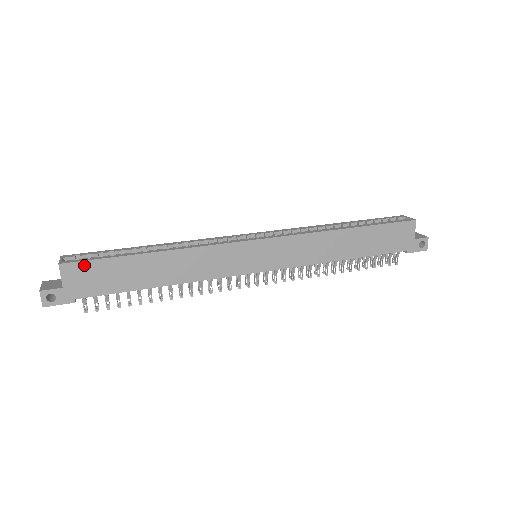
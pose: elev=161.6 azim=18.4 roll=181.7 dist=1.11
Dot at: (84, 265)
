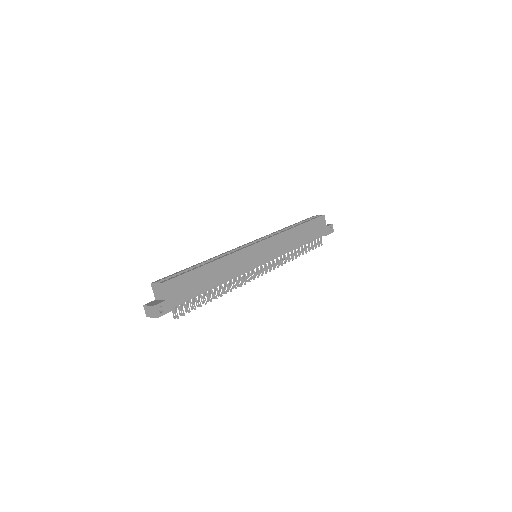
Dot at: (175, 281)
